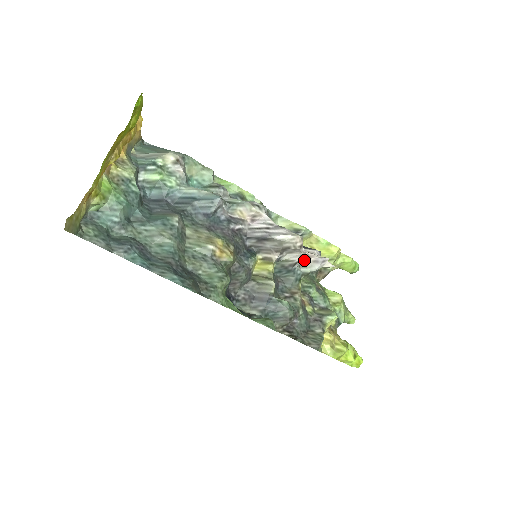
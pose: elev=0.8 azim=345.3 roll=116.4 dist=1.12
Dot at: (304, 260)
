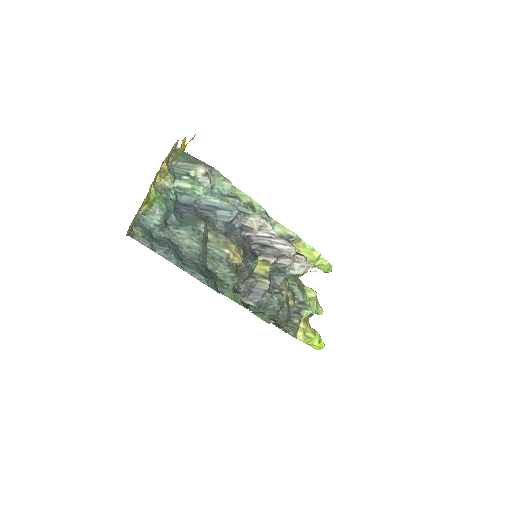
Dot at: (293, 264)
